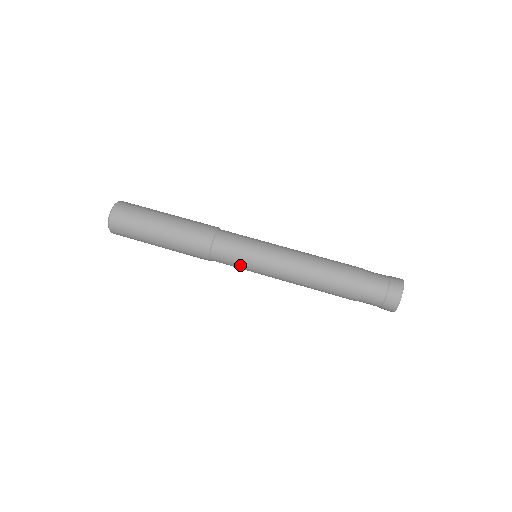
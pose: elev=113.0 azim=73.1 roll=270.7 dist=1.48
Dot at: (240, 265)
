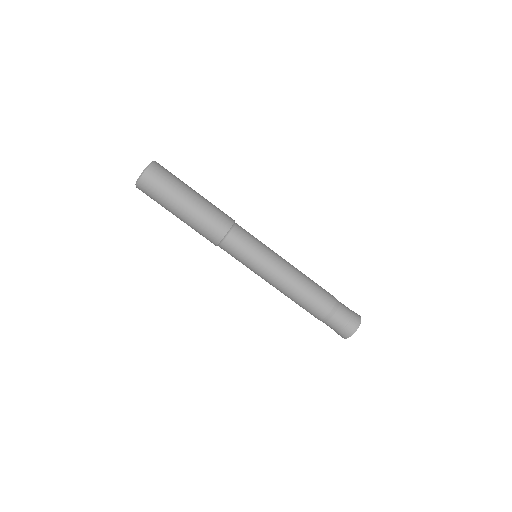
Dot at: (239, 261)
